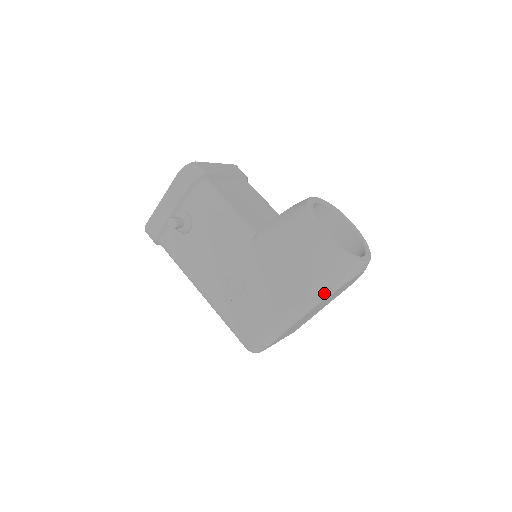
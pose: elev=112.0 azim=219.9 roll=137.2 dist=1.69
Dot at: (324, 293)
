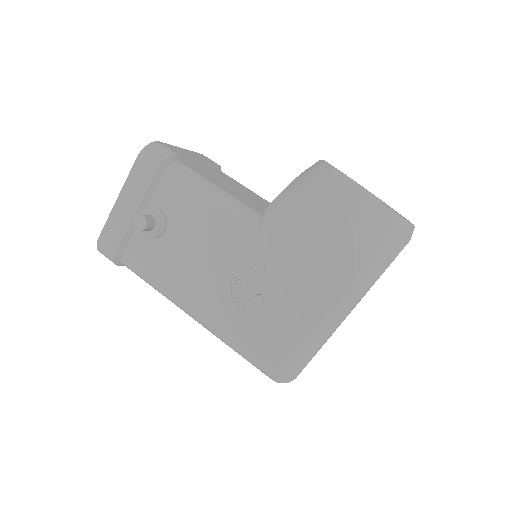
Dot at: (374, 273)
